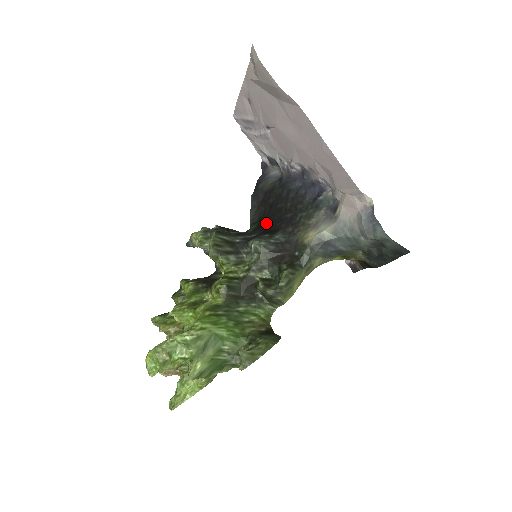
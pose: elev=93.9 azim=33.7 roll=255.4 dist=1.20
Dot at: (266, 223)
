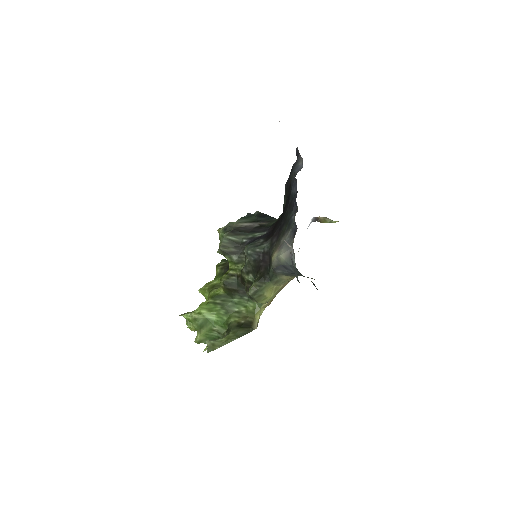
Dot at: (278, 221)
